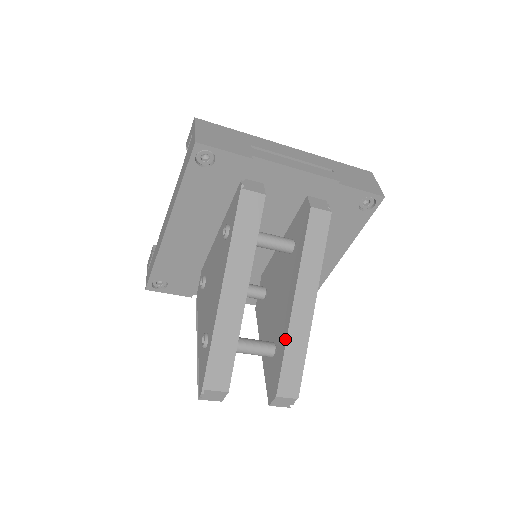
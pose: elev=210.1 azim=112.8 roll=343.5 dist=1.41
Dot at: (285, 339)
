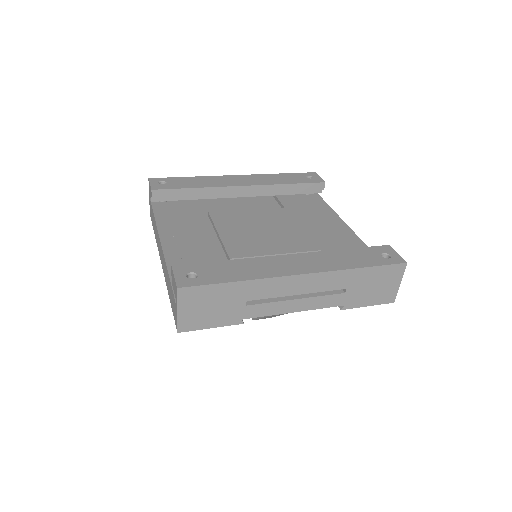
Dot at: occluded
